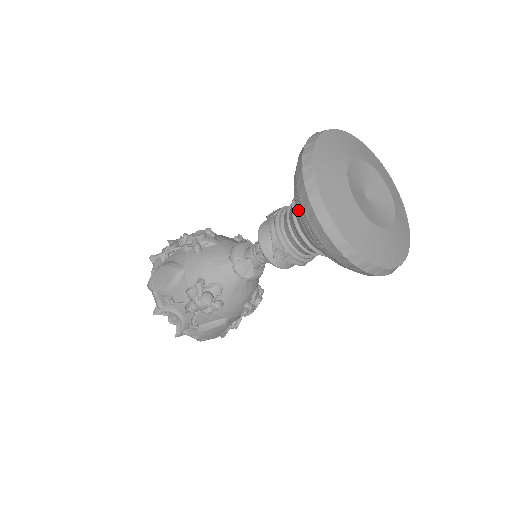
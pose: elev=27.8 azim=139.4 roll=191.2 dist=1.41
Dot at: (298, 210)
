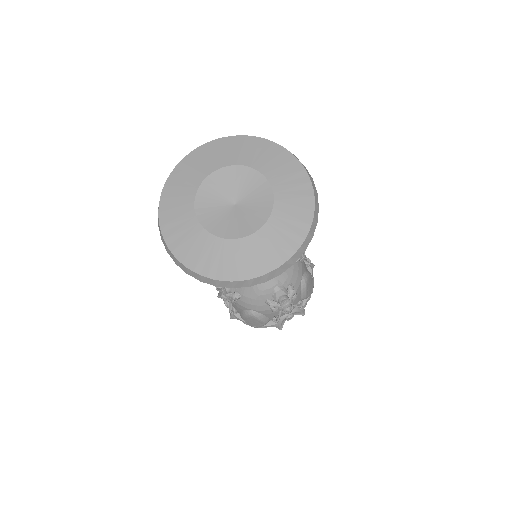
Dot at: occluded
